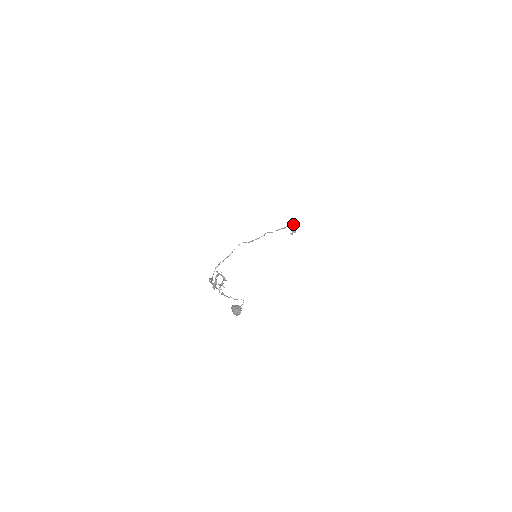
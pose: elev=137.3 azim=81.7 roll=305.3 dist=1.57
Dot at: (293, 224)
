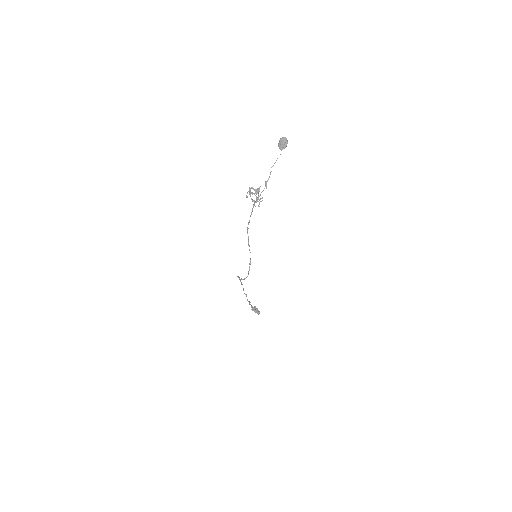
Dot at: occluded
